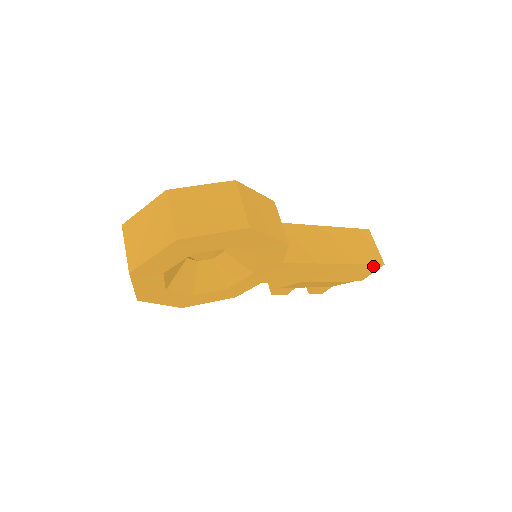
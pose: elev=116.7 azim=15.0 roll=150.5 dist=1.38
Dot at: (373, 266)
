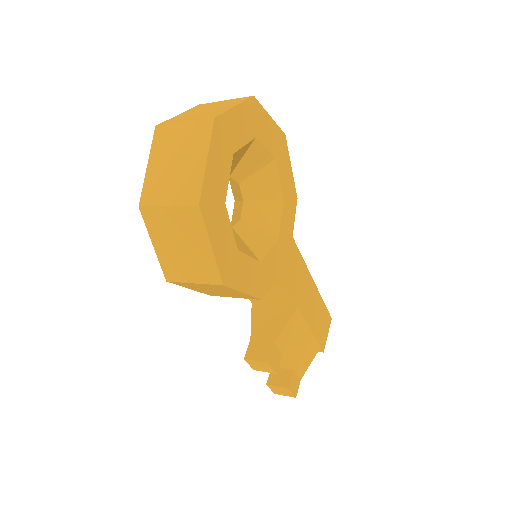
Dot at: (327, 316)
